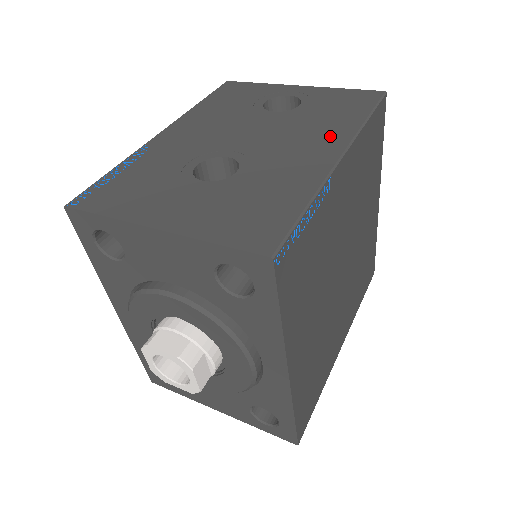
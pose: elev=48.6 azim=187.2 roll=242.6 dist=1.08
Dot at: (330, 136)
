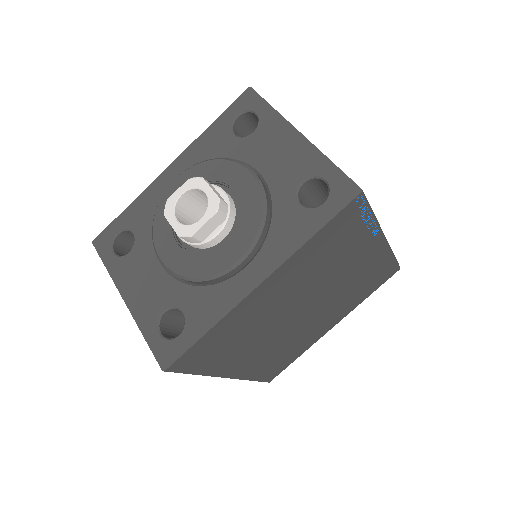
Dot at: occluded
